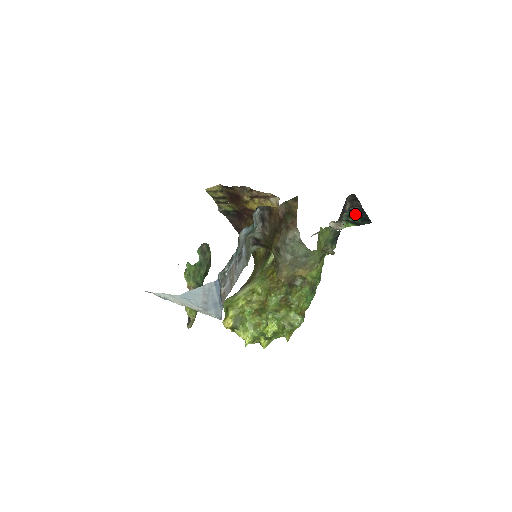
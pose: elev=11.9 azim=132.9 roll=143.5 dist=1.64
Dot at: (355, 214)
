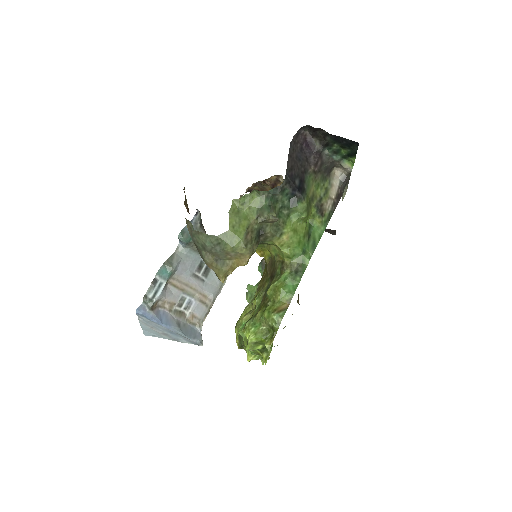
Dot at: (336, 145)
